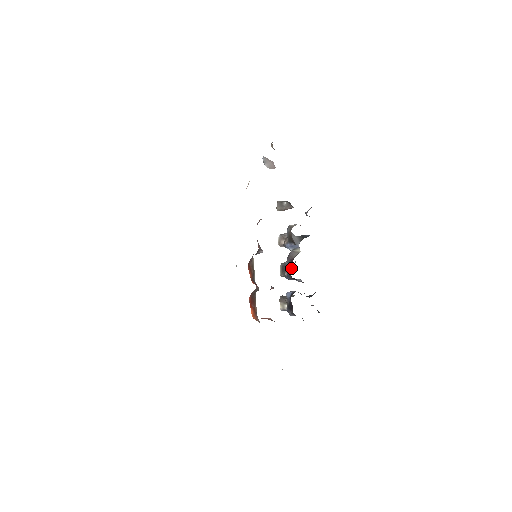
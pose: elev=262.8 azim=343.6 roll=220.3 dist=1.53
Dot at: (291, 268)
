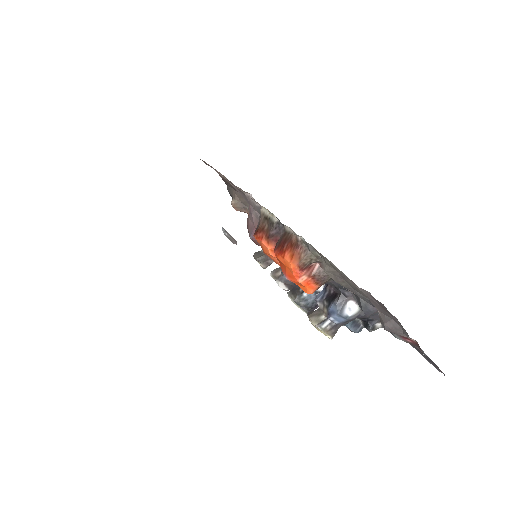
Dot at: occluded
